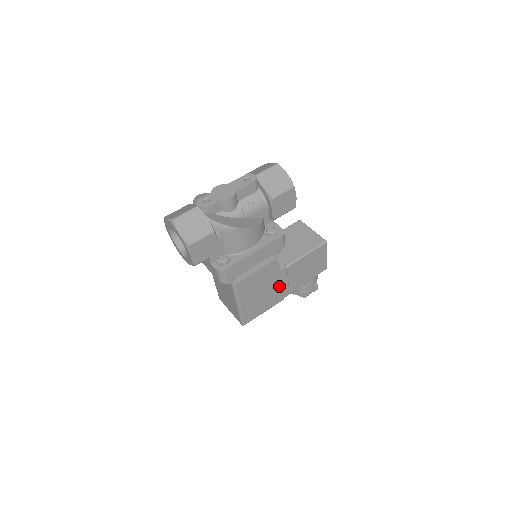
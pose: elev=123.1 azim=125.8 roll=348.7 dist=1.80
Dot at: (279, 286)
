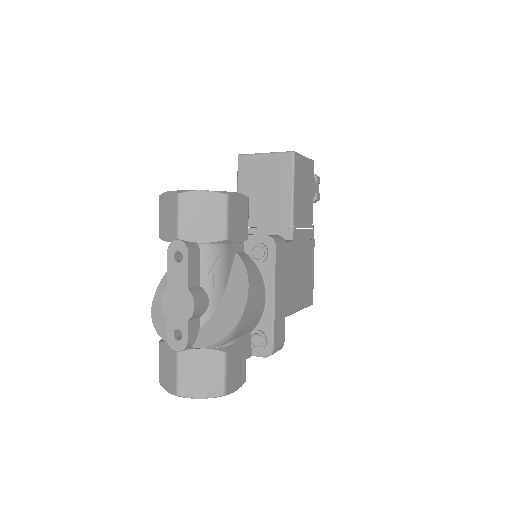
Dot at: (303, 245)
